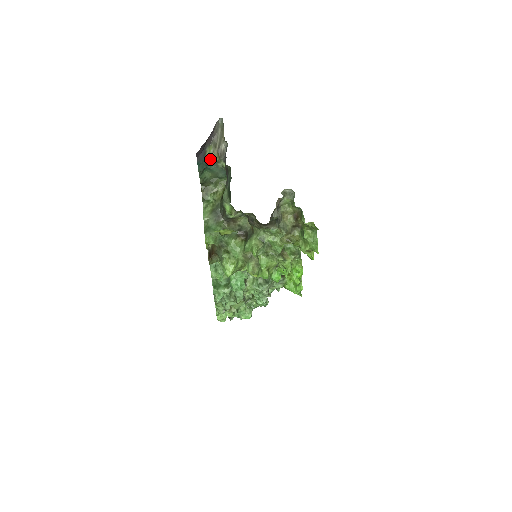
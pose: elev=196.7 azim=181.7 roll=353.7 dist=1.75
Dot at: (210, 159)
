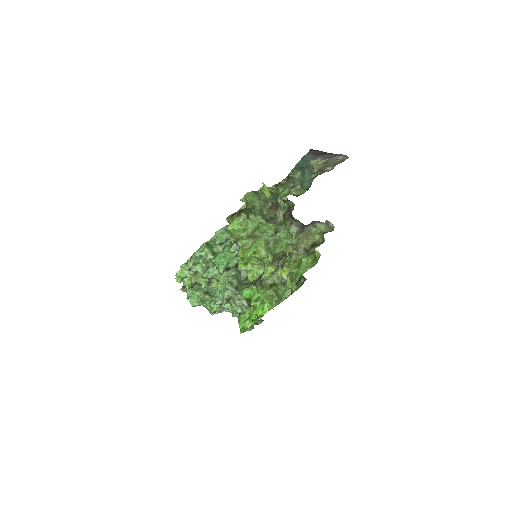
Dot at: (313, 166)
